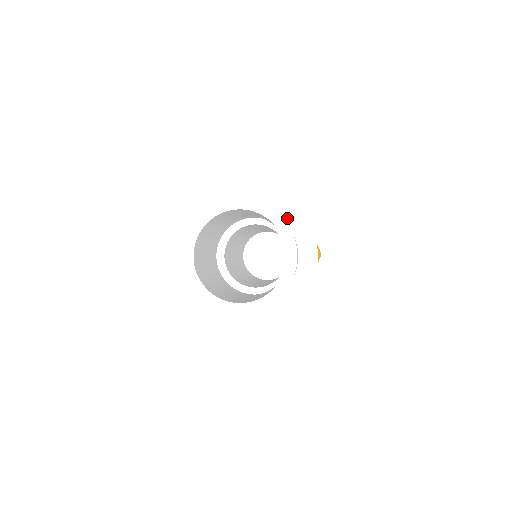
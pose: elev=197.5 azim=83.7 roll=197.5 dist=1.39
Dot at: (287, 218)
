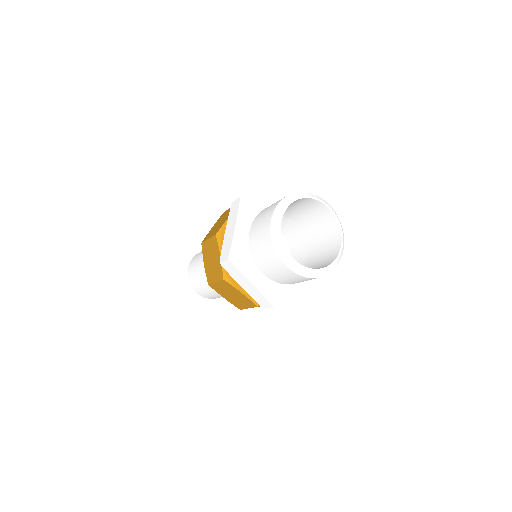
Dot at: occluded
